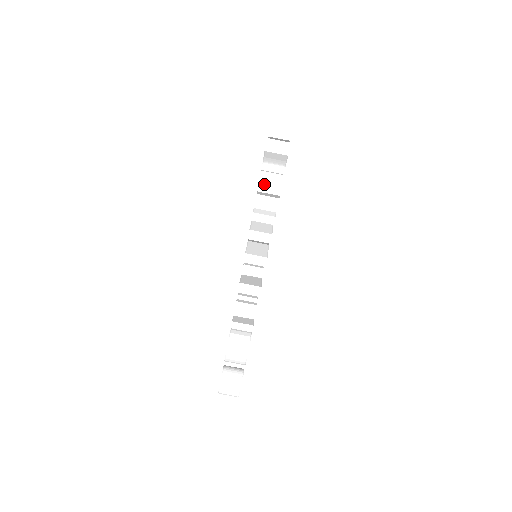
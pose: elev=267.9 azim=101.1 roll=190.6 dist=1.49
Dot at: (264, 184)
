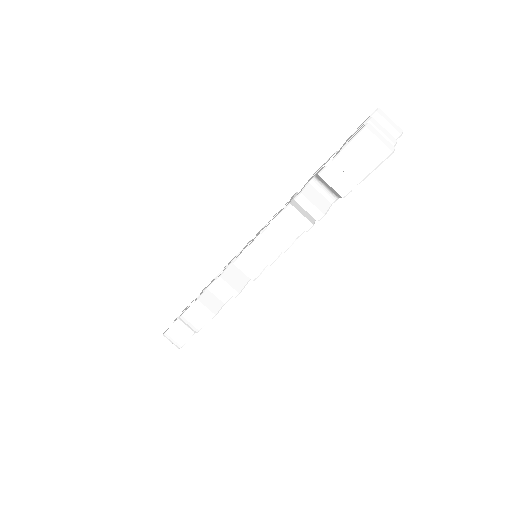
Dot at: (296, 208)
